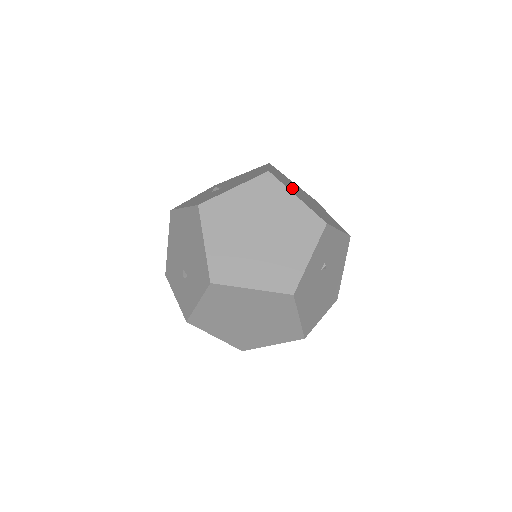
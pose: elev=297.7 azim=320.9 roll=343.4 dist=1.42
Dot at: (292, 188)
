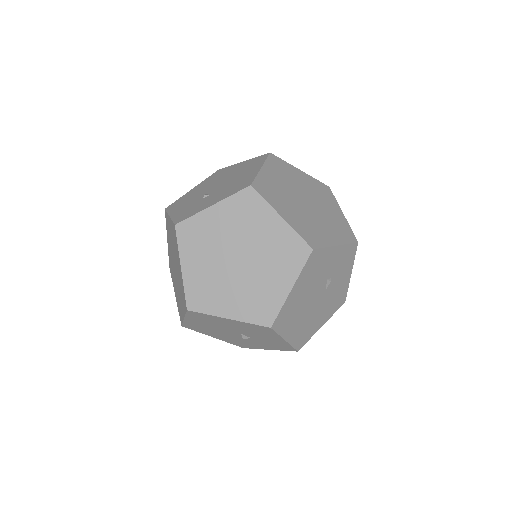
Dot at: occluded
